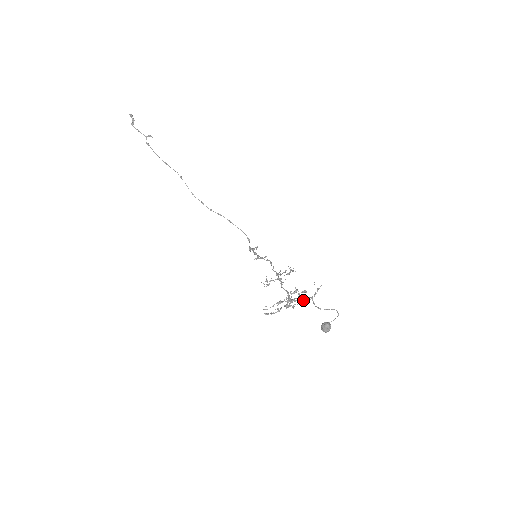
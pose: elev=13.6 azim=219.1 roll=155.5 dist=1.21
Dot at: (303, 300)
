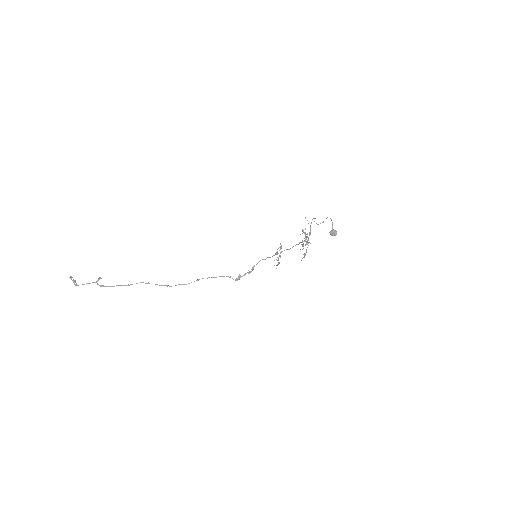
Dot at: occluded
